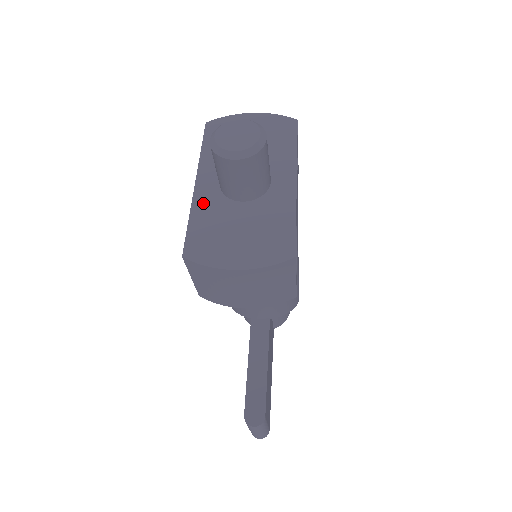
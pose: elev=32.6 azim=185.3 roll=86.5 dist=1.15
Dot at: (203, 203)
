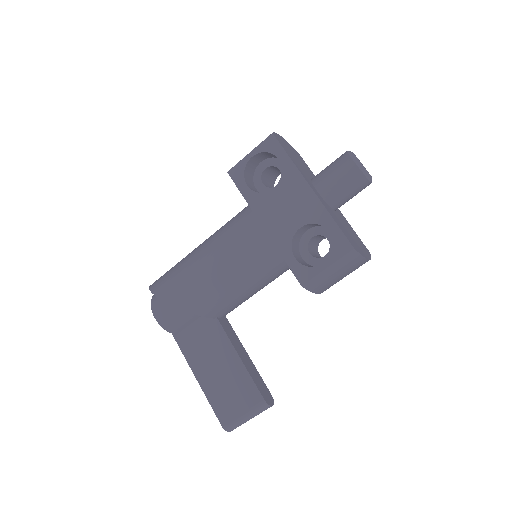
Dot at: (327, 207)
